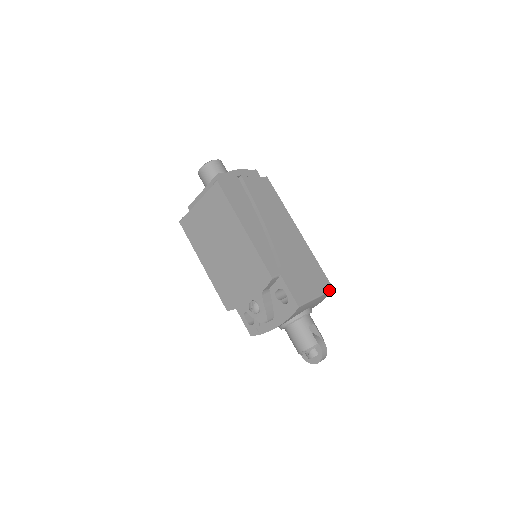
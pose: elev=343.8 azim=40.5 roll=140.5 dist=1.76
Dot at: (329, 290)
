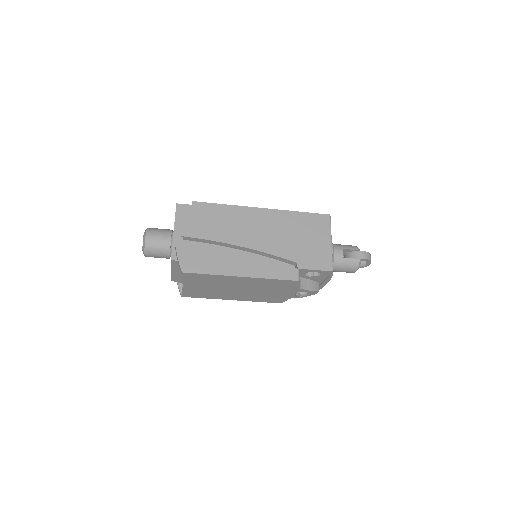
Dot at: (329, 221)
